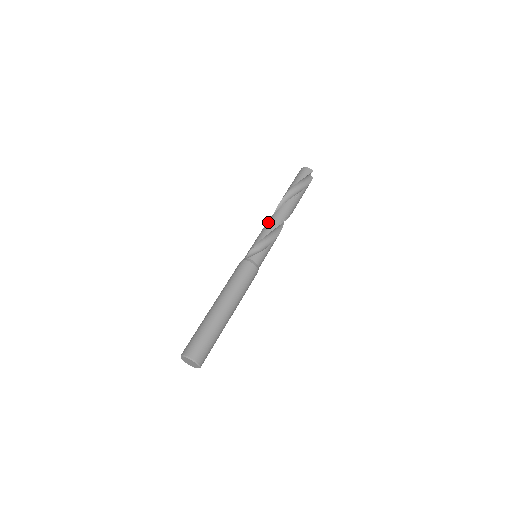
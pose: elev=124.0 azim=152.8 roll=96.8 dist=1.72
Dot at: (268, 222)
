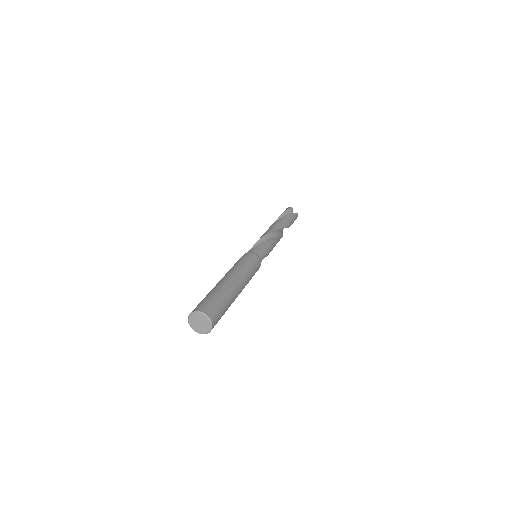
Dot at: occluded
